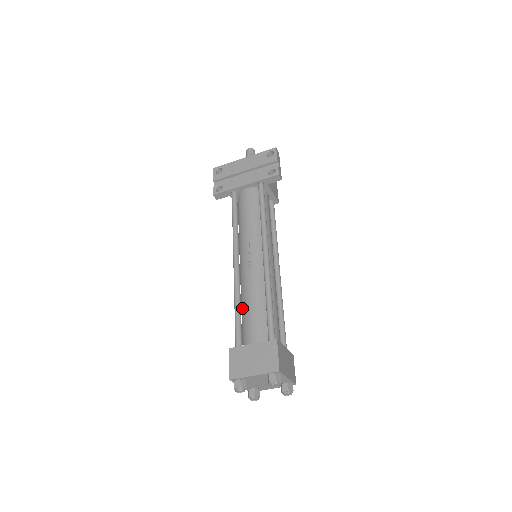
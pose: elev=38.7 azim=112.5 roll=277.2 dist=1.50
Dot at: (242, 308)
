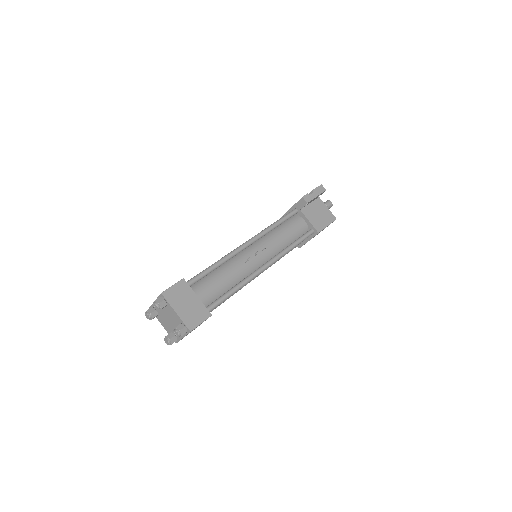
Dot at: occluded
